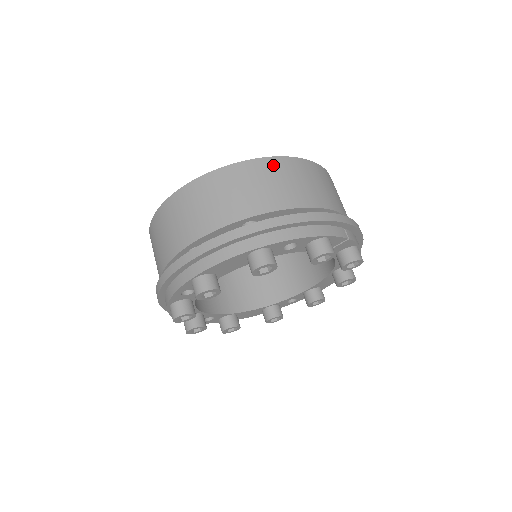
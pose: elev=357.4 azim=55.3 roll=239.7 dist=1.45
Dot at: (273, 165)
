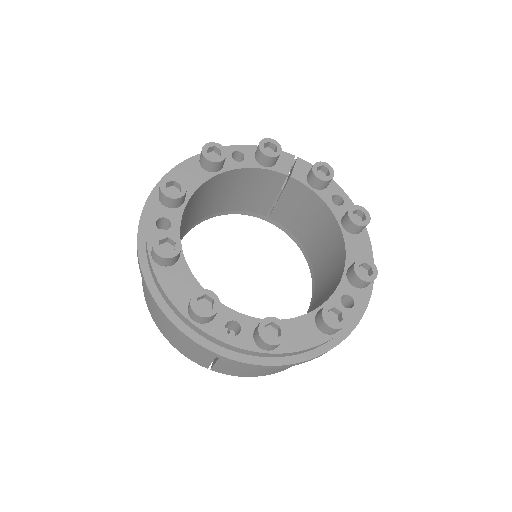
Dot at: occluded
